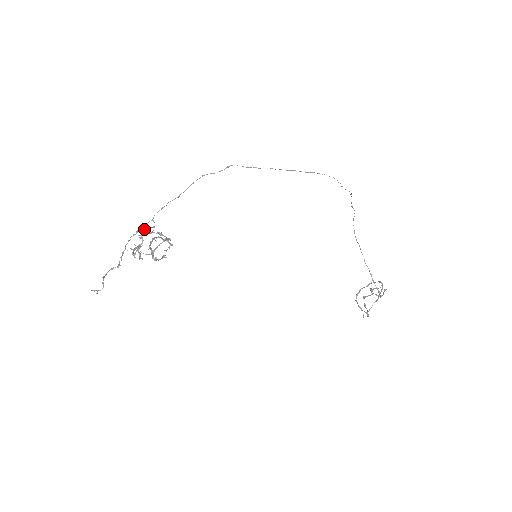
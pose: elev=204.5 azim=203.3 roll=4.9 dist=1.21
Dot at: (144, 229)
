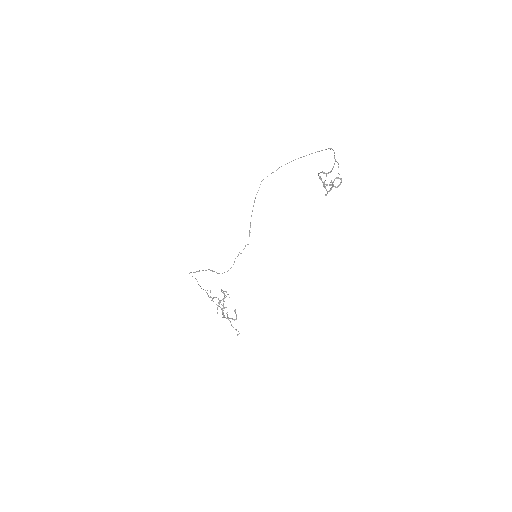
Dot at: (210, 297)
